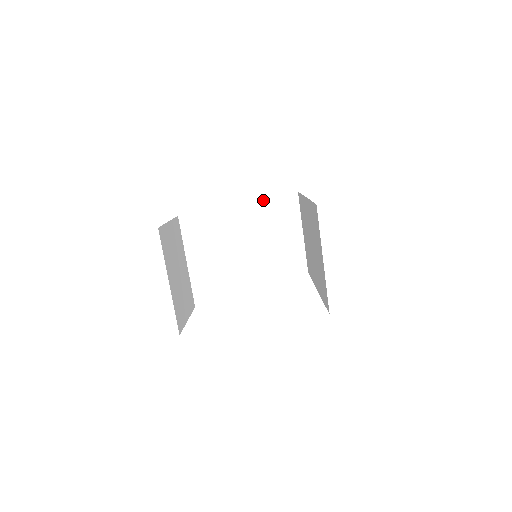
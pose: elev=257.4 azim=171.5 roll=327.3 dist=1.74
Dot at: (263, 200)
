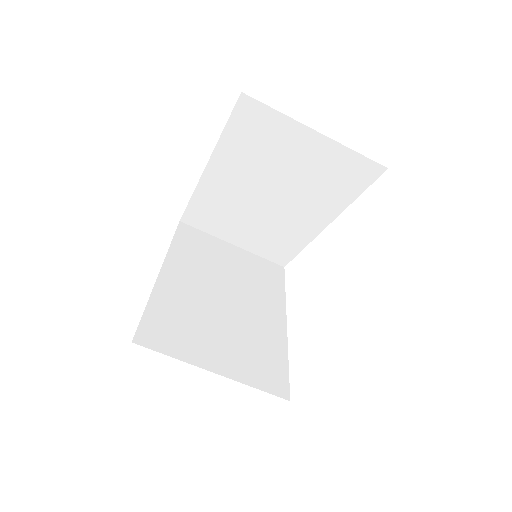
Dot at: (170, 251)
